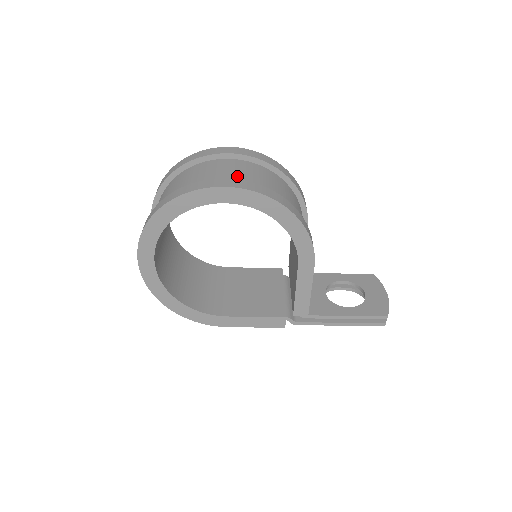
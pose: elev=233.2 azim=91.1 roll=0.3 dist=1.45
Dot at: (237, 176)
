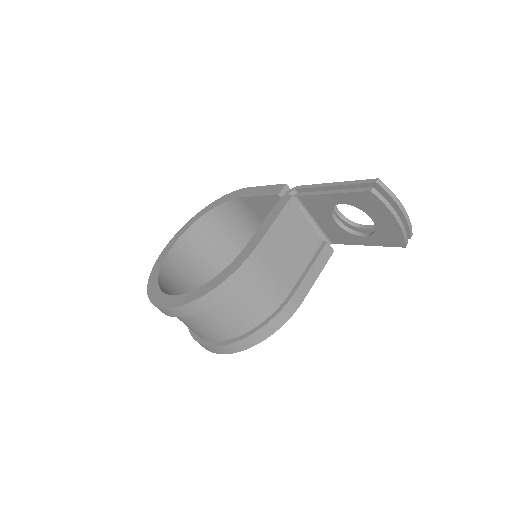
Dot at: (199, 333)
